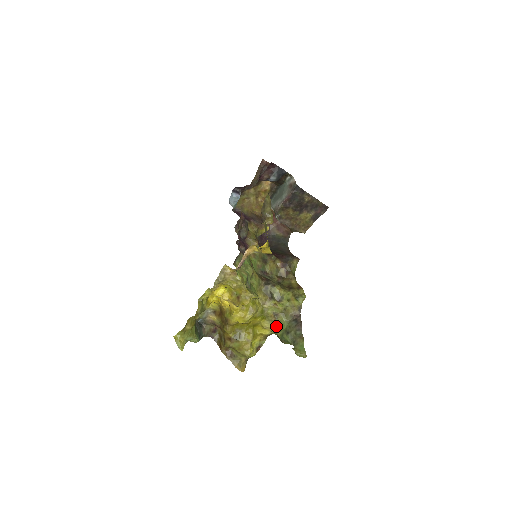
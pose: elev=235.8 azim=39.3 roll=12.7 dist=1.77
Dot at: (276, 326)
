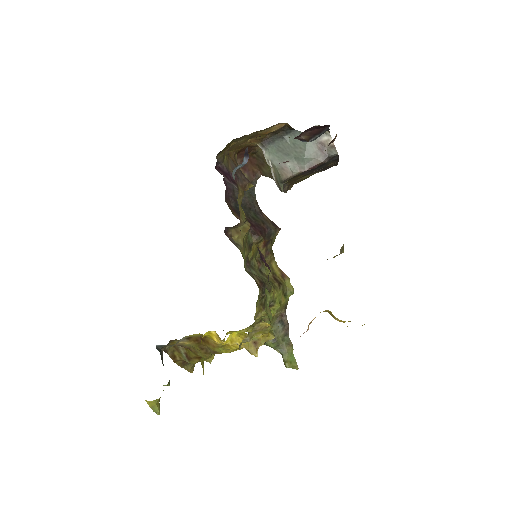
Dot at: occluded
